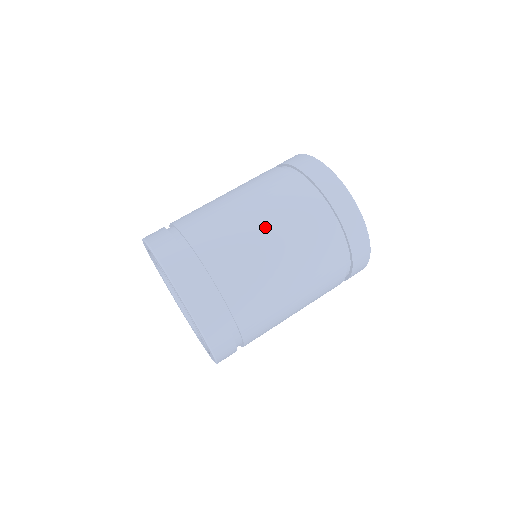
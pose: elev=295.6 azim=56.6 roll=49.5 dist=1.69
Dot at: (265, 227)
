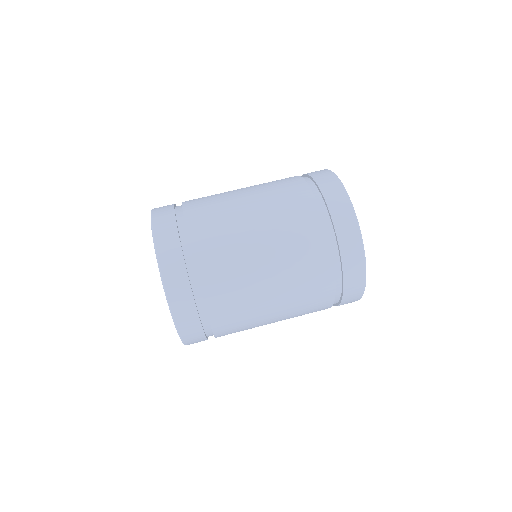
Dot at: (265, 246)
